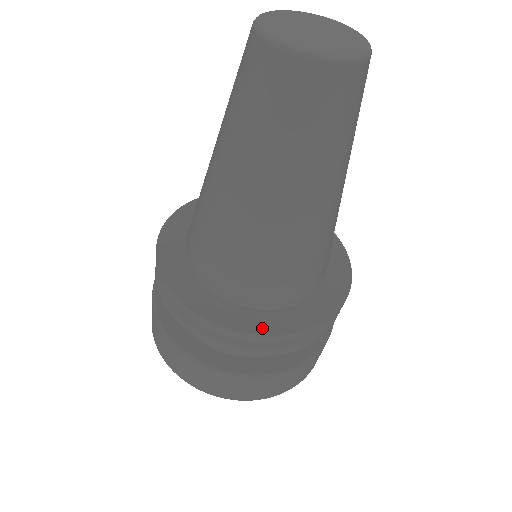
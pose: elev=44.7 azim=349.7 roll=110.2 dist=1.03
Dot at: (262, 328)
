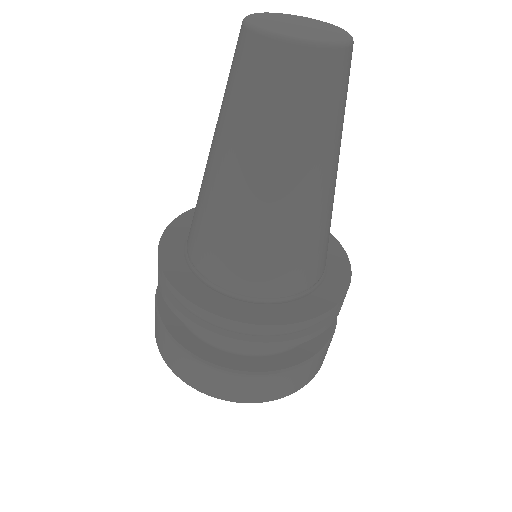
Dot at: (248, 317)
